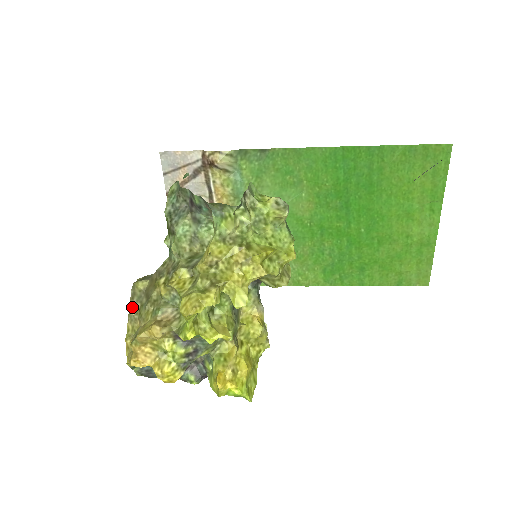
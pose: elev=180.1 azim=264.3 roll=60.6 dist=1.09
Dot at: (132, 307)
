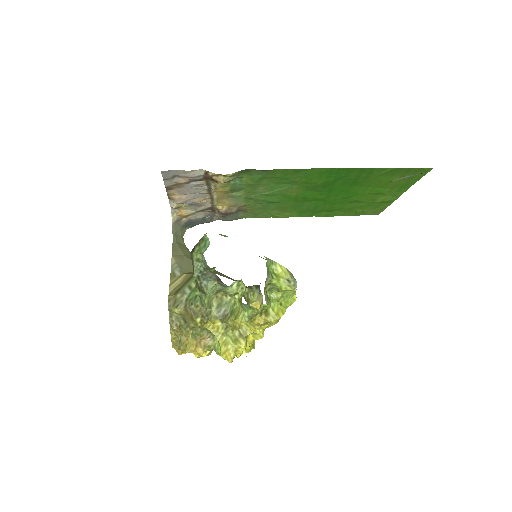
Dot at: (173, 324)
